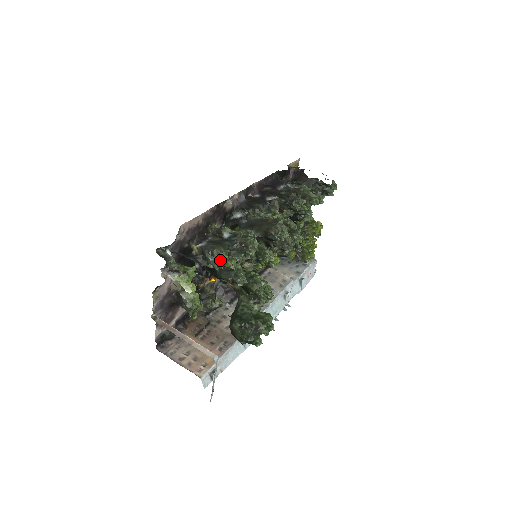
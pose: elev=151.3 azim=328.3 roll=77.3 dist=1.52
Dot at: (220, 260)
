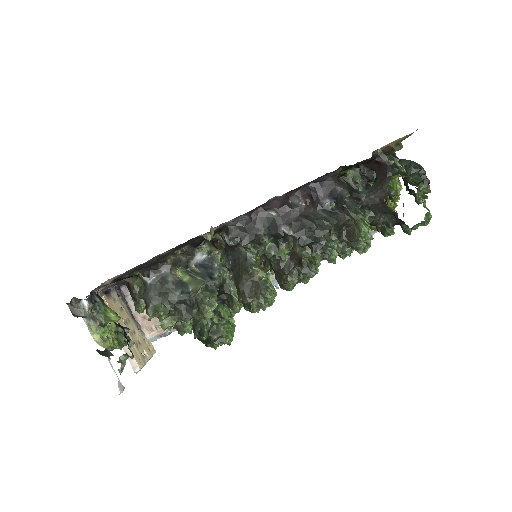
Dot at: (124, 360)
